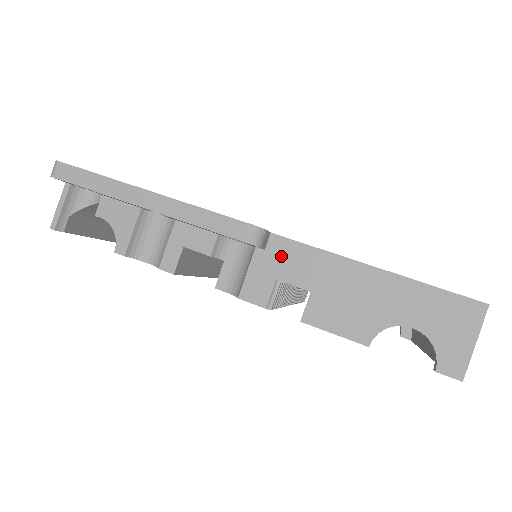
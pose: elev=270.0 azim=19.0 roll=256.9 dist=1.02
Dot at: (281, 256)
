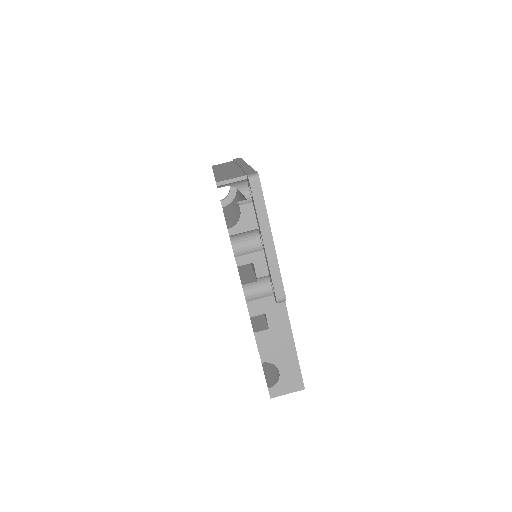
Dot at: (277, 308)
